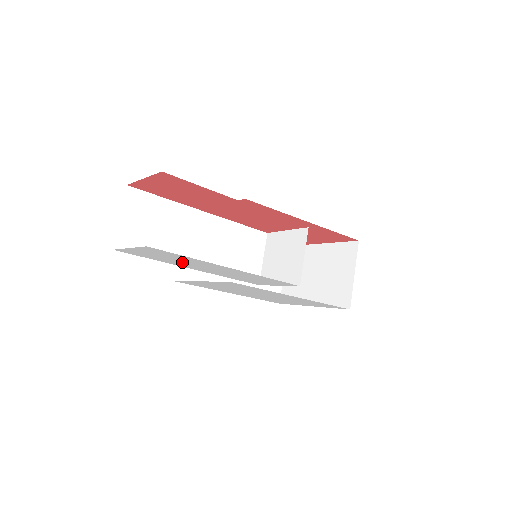
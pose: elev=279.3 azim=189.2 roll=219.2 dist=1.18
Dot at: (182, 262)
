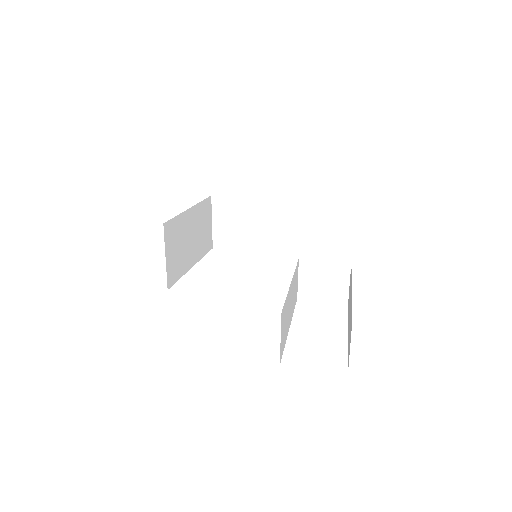
Dot at: occluded
